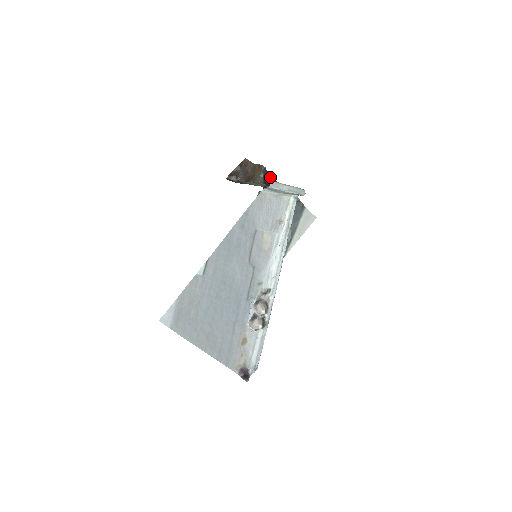
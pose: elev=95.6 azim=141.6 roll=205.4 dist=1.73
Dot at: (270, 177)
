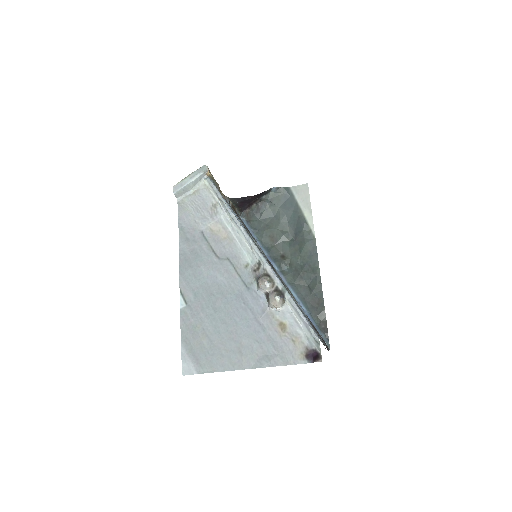
Dot at: (240, 199)
